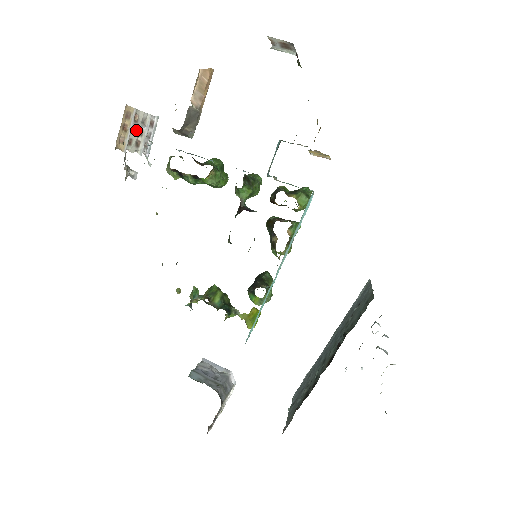
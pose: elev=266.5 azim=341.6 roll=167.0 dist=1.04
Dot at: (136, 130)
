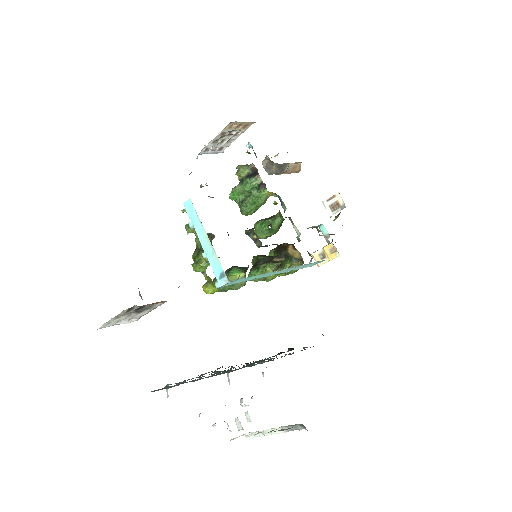
Dot at: (228, 136)
